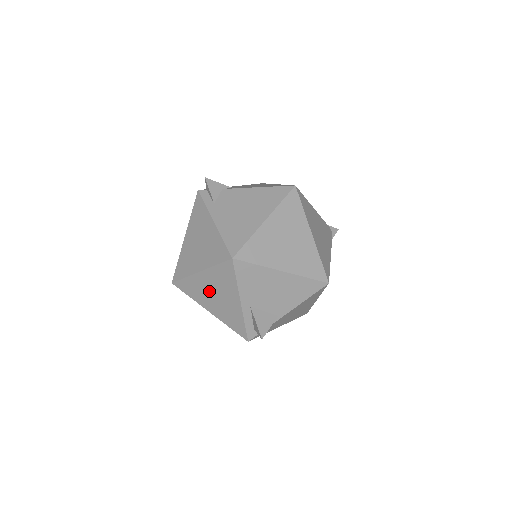
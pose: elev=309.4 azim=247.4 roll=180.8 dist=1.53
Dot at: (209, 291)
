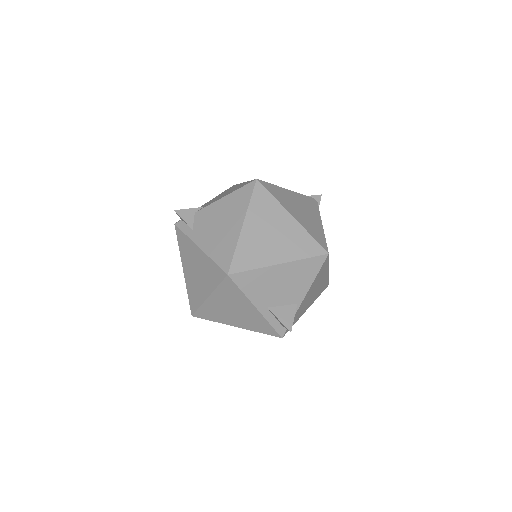
Dot at: (225, 310)
